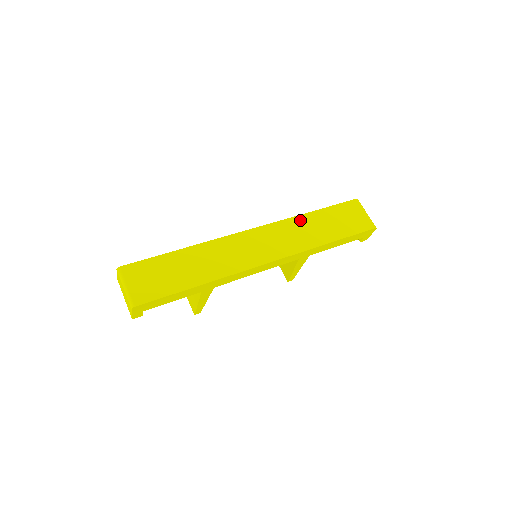
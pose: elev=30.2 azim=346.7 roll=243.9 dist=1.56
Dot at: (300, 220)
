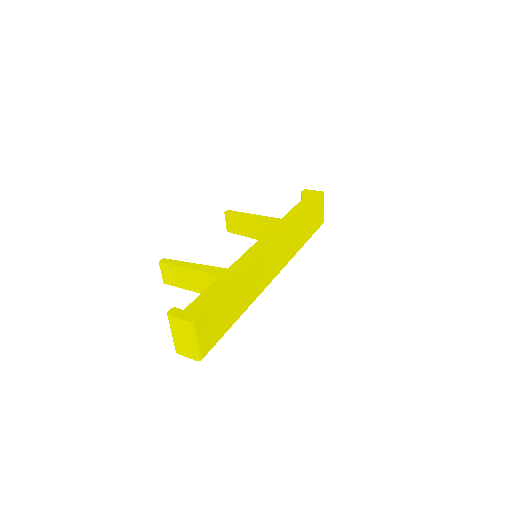
Dot at: (296, 225)
